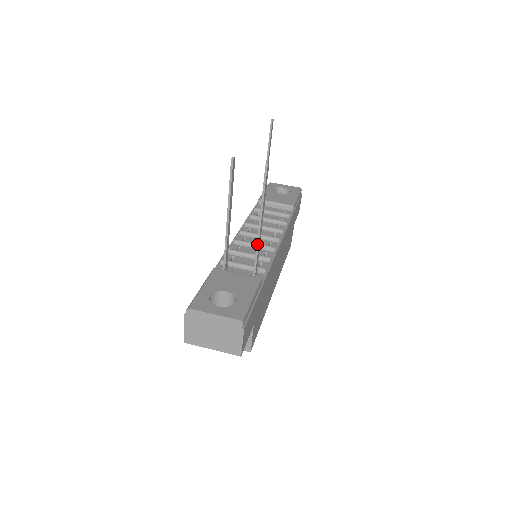
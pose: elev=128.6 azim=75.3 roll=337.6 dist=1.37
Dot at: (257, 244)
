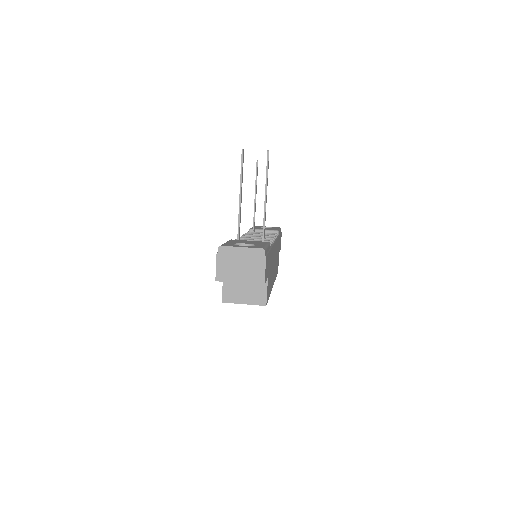
Dot at: (264, 216)
